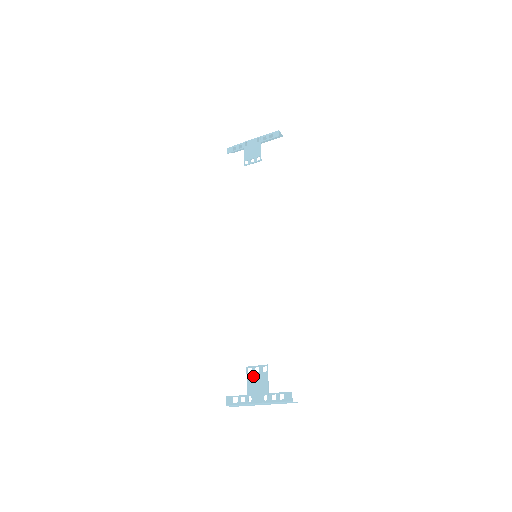
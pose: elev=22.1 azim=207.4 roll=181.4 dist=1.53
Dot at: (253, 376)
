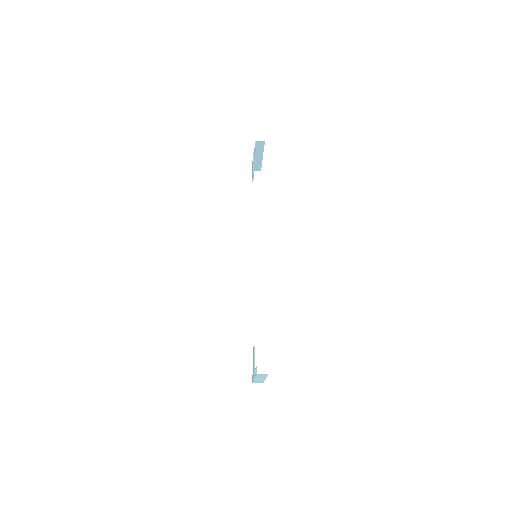
Dot at: occluded
